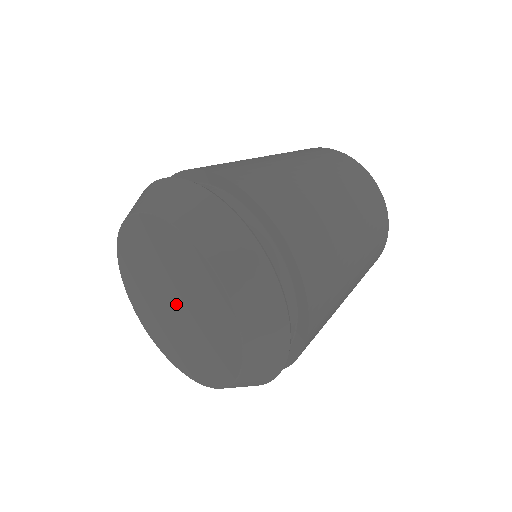
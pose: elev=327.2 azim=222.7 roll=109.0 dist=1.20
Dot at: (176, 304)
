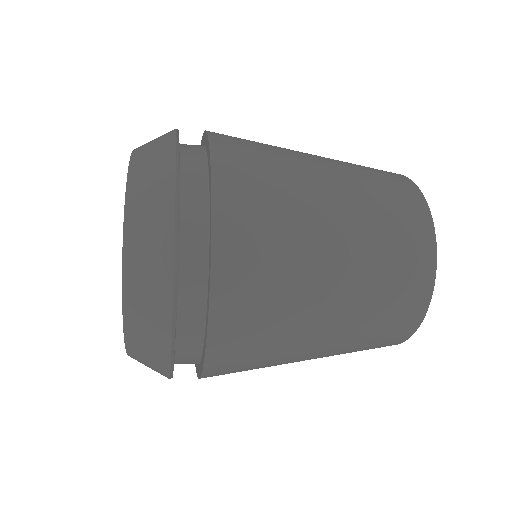
Dot at: occluded
